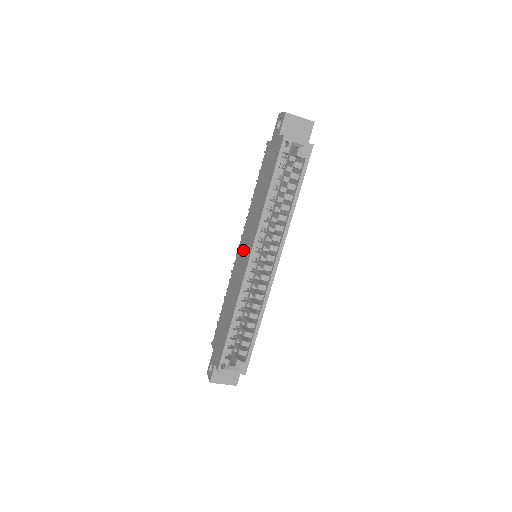
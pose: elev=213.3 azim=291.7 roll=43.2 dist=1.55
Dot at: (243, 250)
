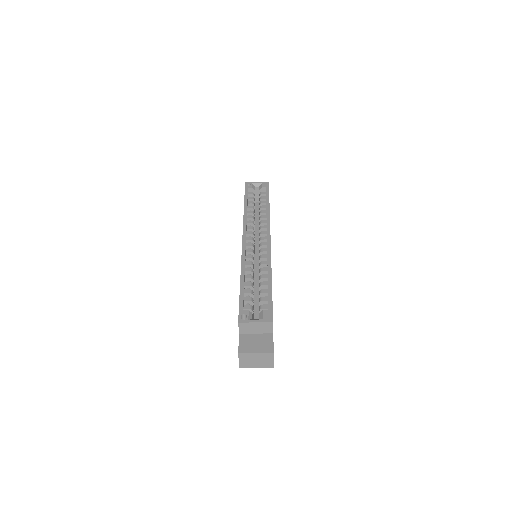
Dot at: occluded
